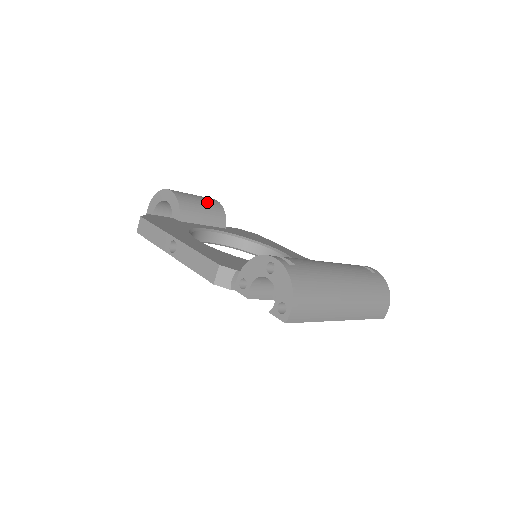
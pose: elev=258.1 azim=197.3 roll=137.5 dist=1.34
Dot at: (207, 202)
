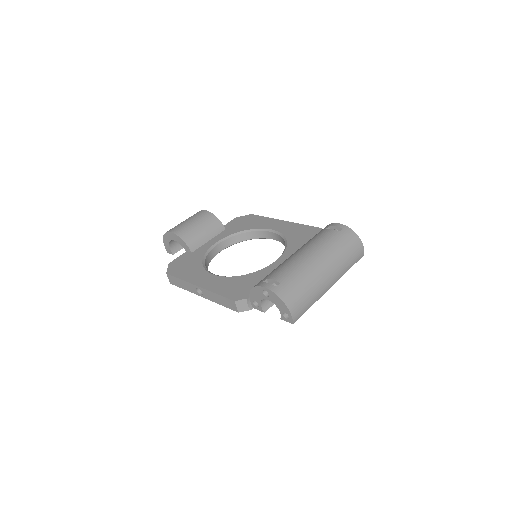
Dot at: (201, 221)
